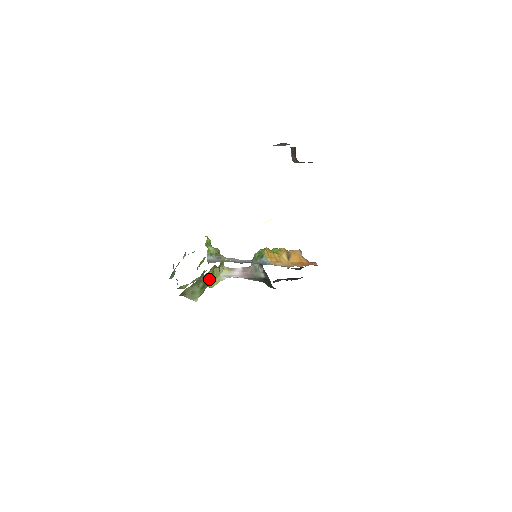
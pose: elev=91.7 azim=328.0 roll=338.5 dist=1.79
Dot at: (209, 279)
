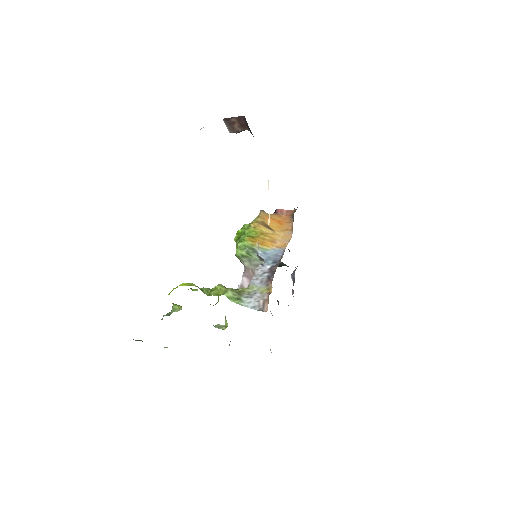
Dot at: occluded
